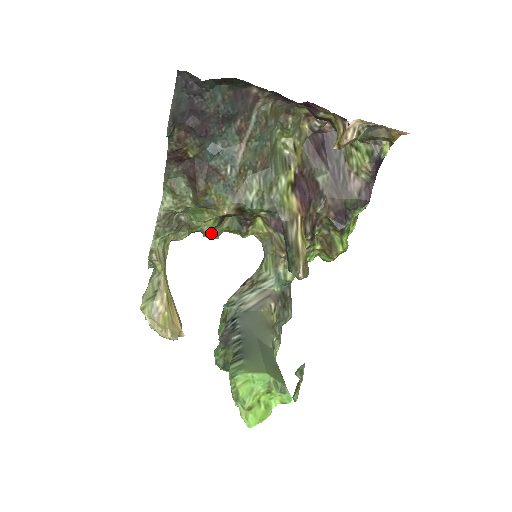
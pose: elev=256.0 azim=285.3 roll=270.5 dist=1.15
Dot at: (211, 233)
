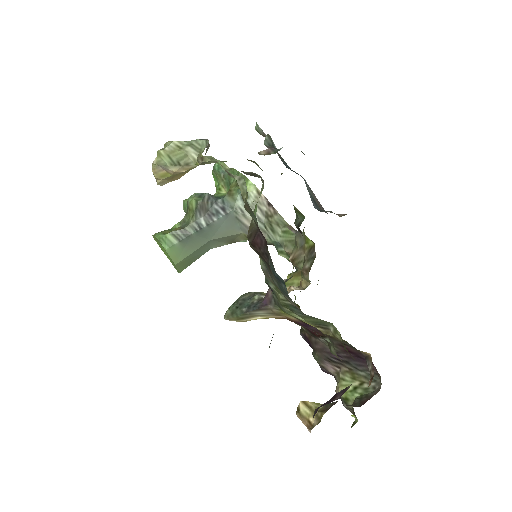
Dot at: occluded
